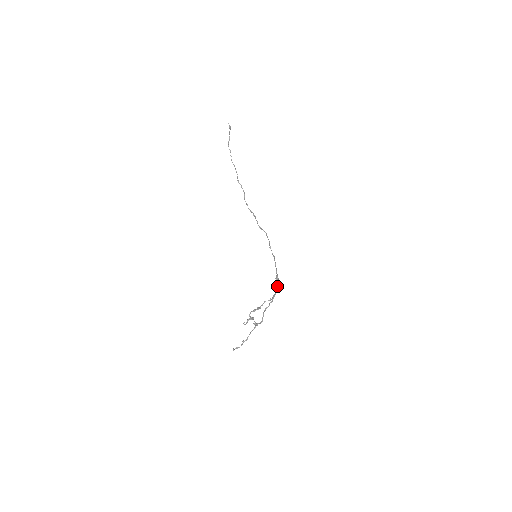
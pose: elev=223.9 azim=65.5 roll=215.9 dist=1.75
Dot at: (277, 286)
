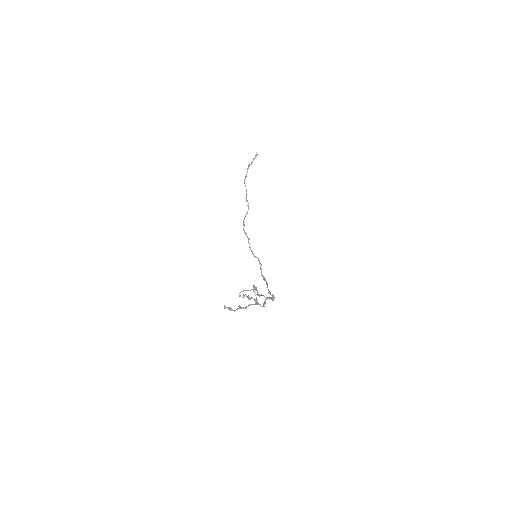
Dot at: occluded
